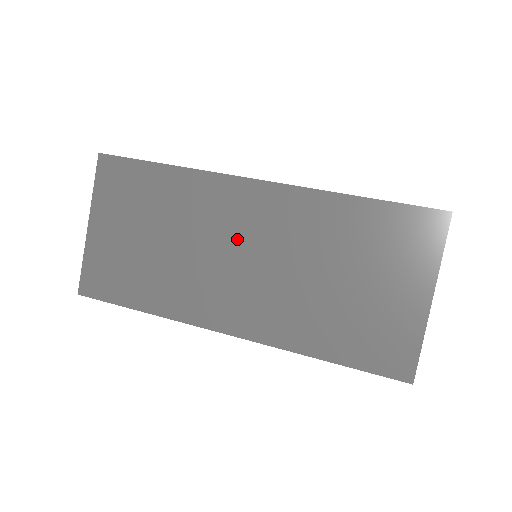
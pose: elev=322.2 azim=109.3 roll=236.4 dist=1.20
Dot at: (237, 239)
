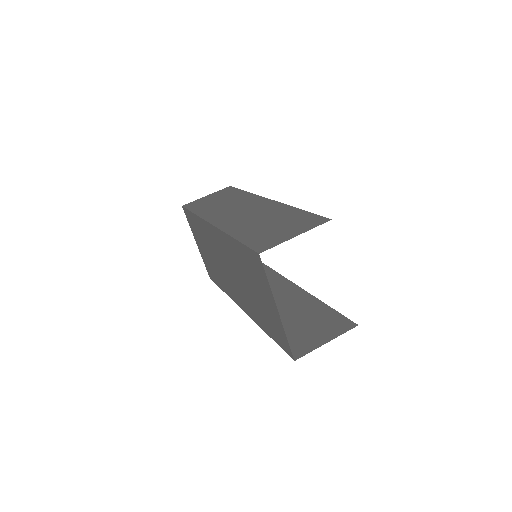
Dot at: (222, 258)
